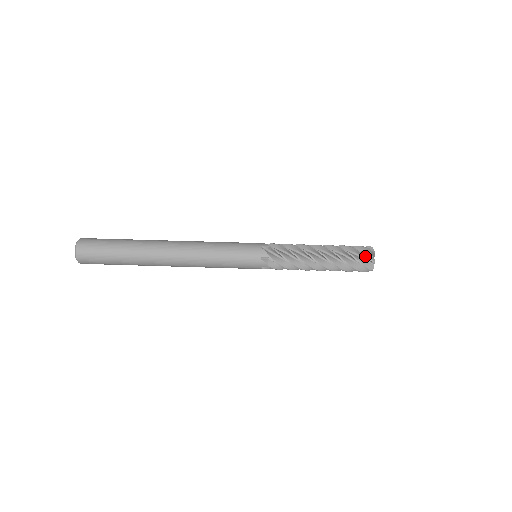
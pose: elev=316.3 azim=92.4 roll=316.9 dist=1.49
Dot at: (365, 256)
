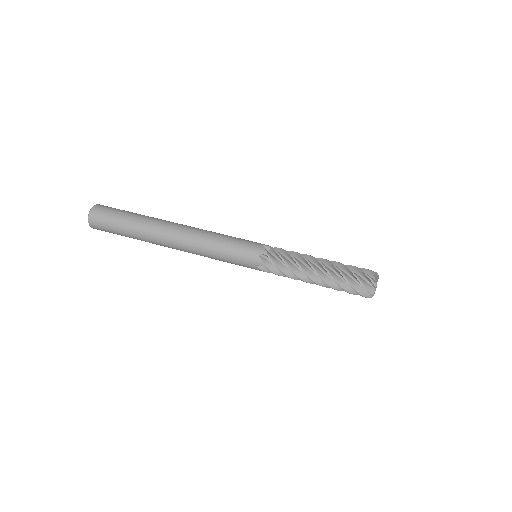
Dot at: (364, 288)
